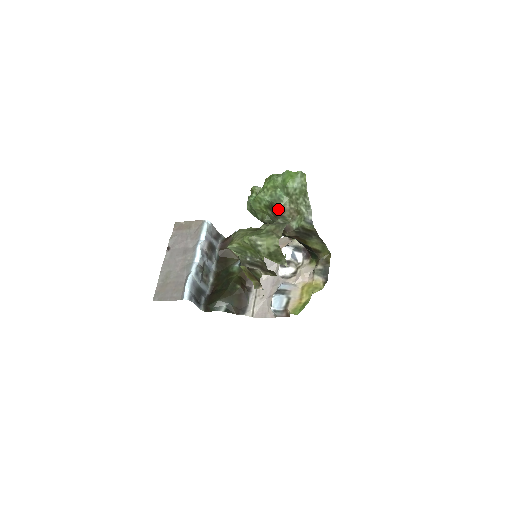
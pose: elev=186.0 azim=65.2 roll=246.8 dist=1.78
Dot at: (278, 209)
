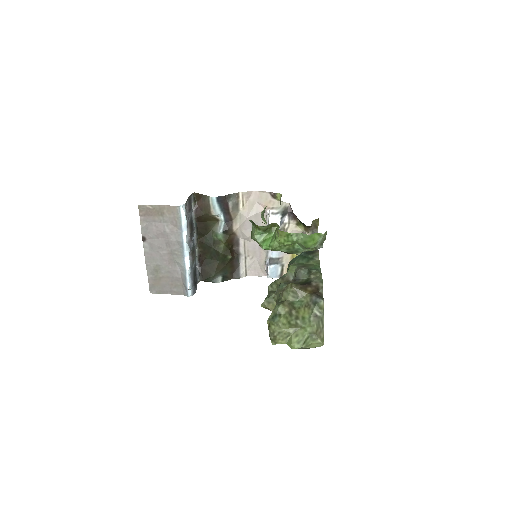
Dot at: occluded
